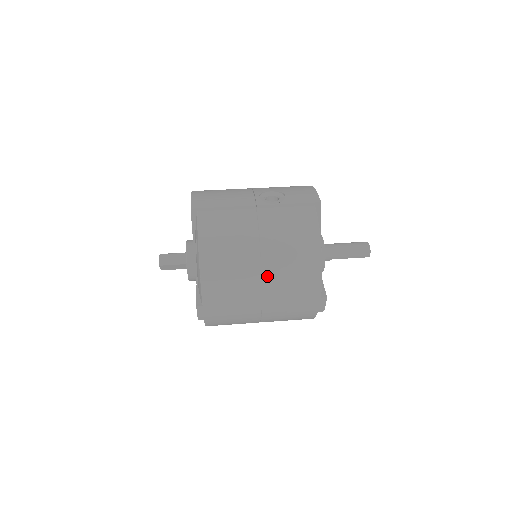
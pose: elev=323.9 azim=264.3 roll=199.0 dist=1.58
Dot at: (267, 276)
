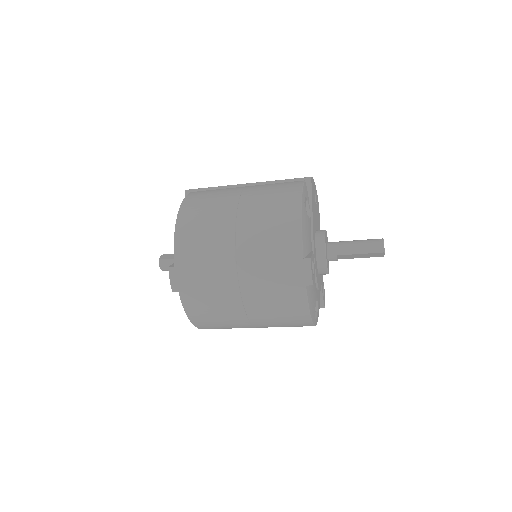
Dot at: (241, 231)
